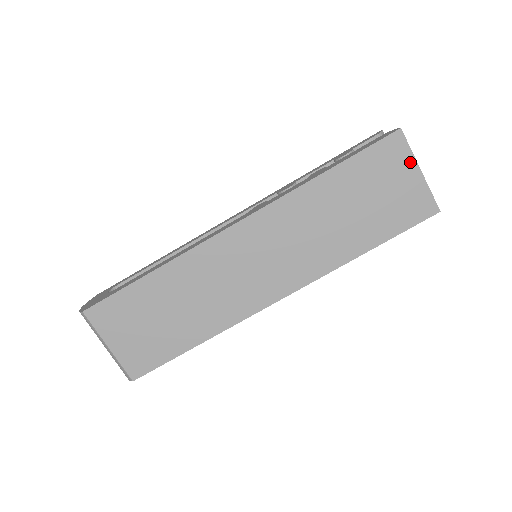
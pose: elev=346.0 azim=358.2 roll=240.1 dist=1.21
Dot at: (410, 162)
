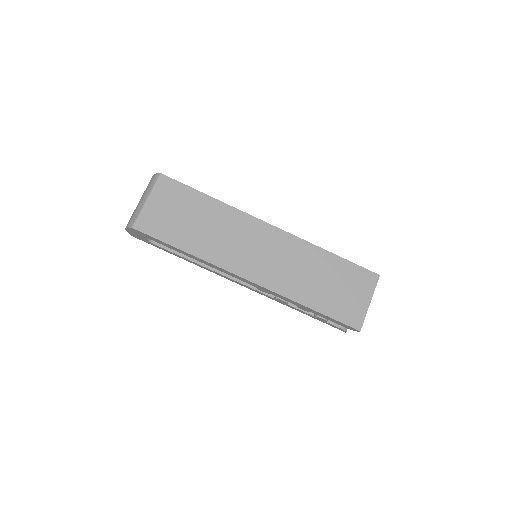
Dot at: (370, 293)
